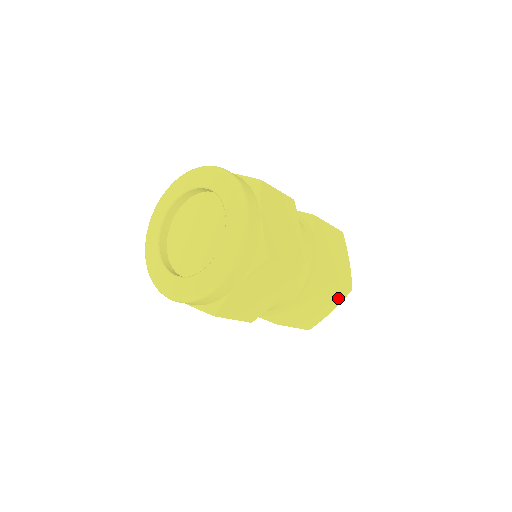
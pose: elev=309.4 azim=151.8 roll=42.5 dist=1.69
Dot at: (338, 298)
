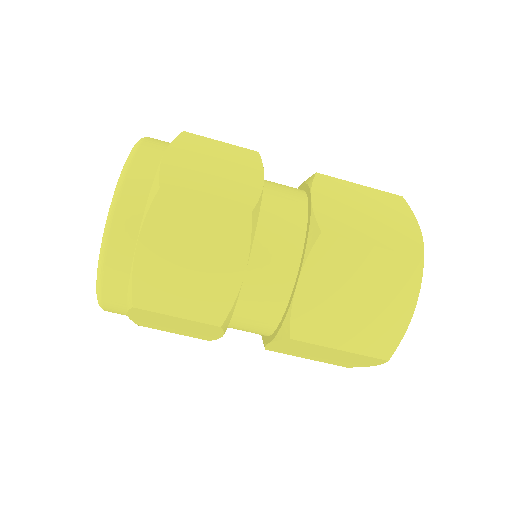
Dot at: (402, 280)
